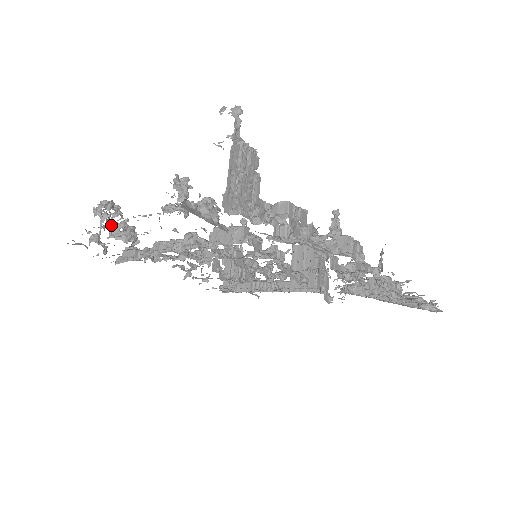
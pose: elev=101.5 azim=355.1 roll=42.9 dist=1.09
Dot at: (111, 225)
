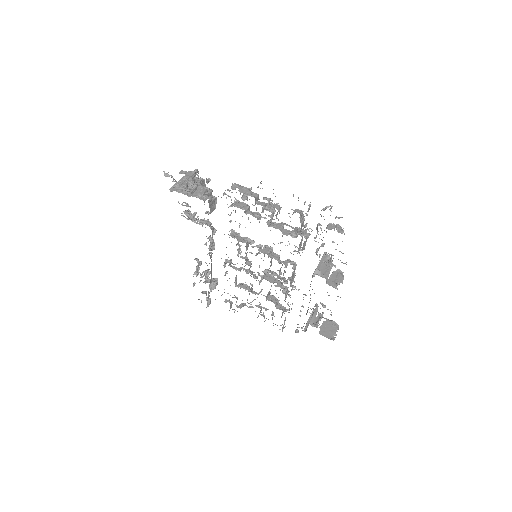
Dot at: occluded
